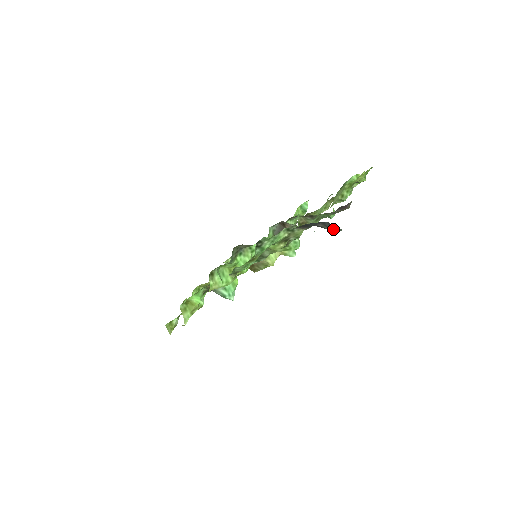
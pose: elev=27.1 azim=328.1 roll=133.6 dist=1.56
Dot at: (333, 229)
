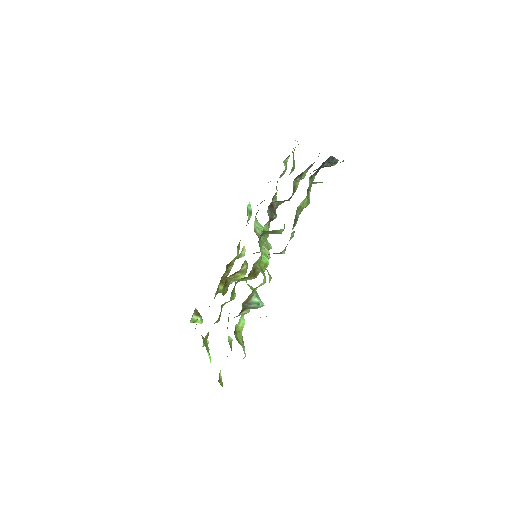
Dot at: (333, 163)
